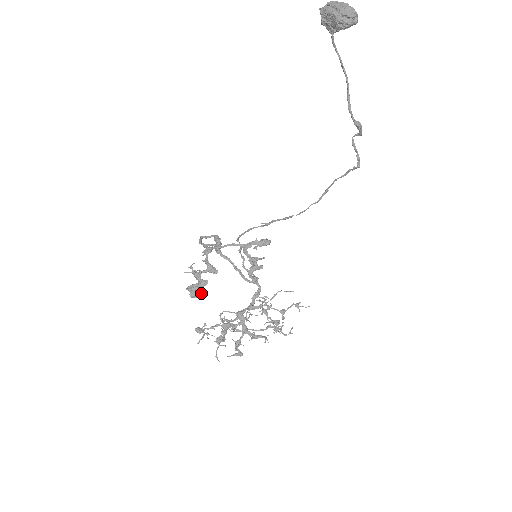
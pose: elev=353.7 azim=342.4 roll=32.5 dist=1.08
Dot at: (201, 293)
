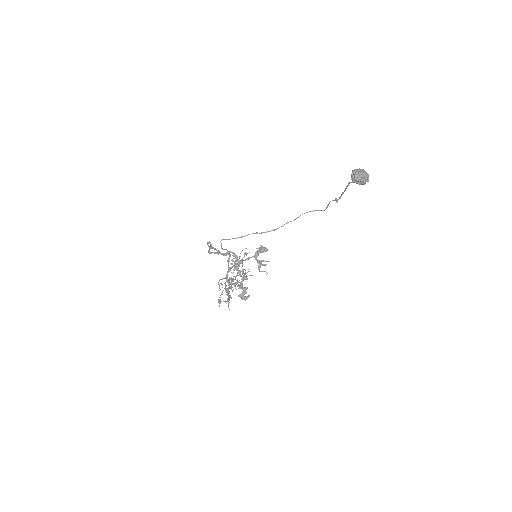
Dot at: occluded
